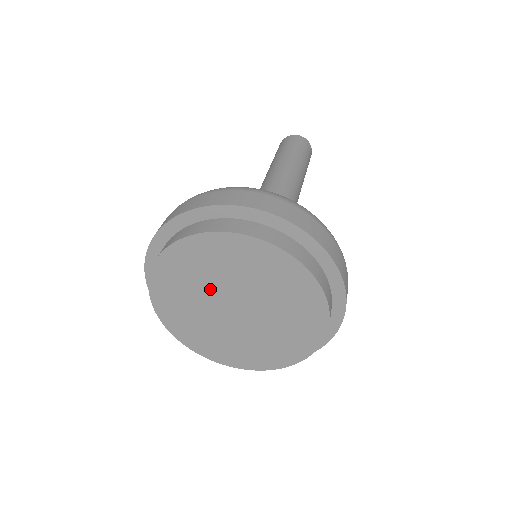
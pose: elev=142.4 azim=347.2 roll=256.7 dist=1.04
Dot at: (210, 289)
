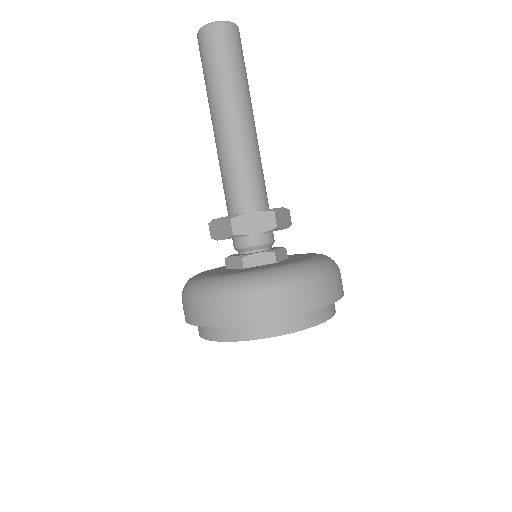
Dot at: occluded
